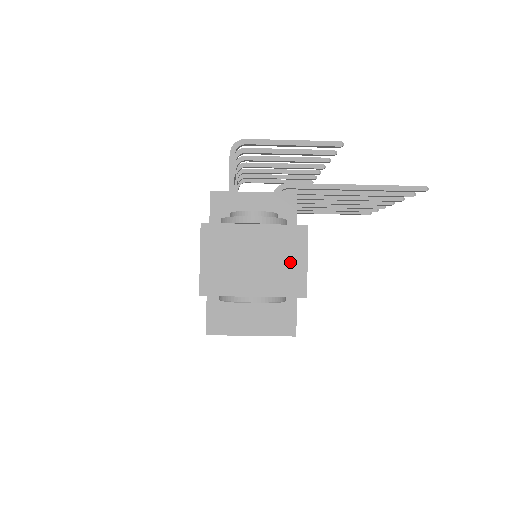
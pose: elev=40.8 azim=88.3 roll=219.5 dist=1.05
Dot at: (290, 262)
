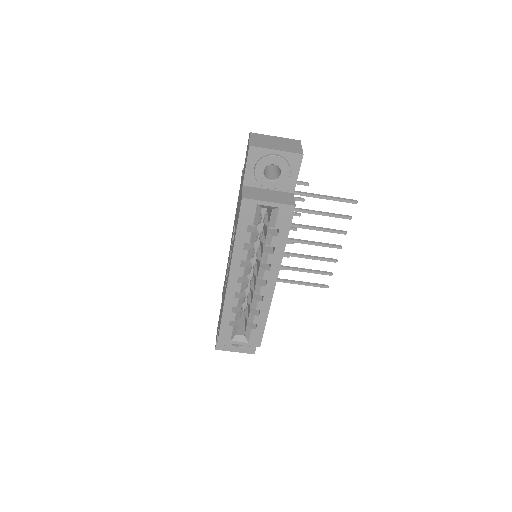
Dot at: (294, 146)
